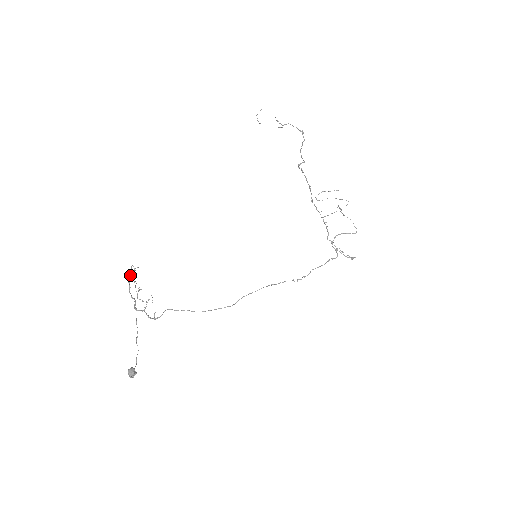
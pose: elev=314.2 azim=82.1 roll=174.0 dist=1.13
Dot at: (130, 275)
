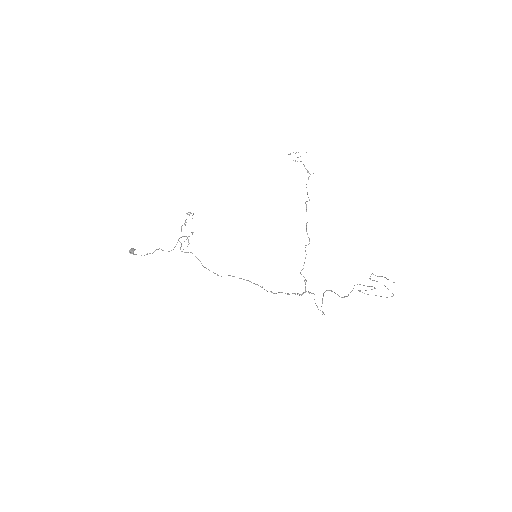
Dot at: occluded
